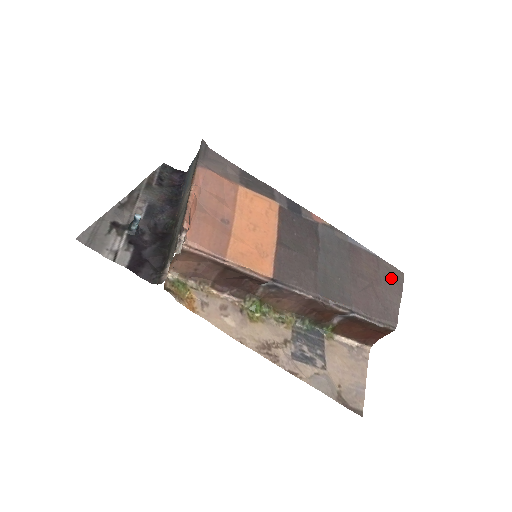
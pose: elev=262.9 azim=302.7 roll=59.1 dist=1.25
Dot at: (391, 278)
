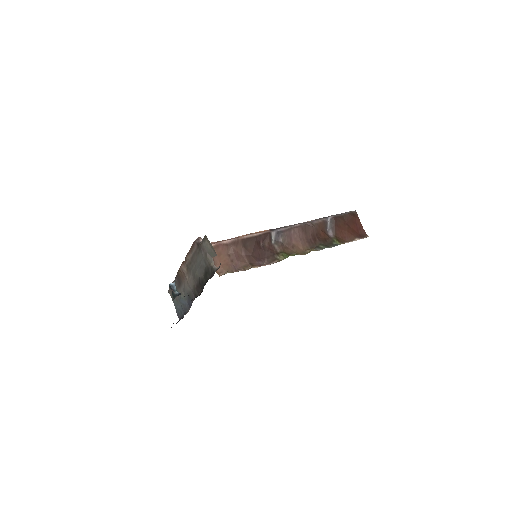
Dot at: occluded
